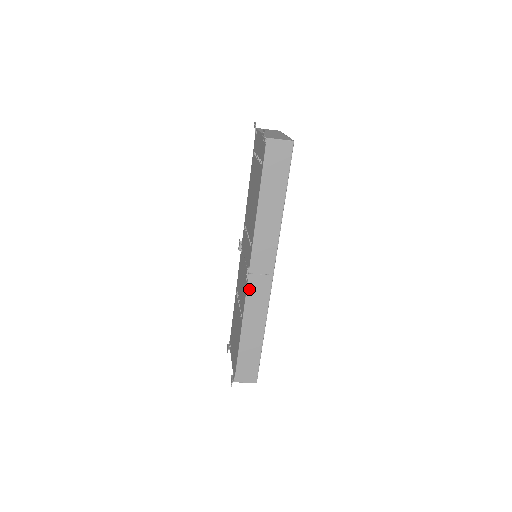
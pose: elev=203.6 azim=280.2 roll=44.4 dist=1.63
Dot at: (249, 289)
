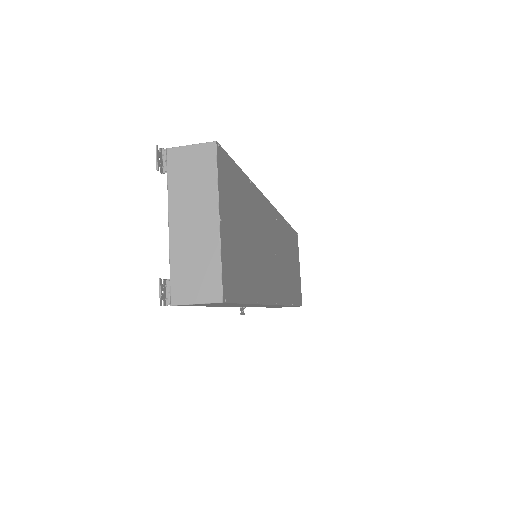
Dot at: occluded
